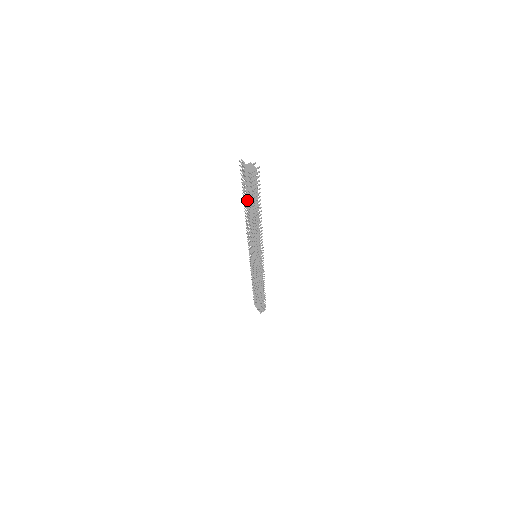
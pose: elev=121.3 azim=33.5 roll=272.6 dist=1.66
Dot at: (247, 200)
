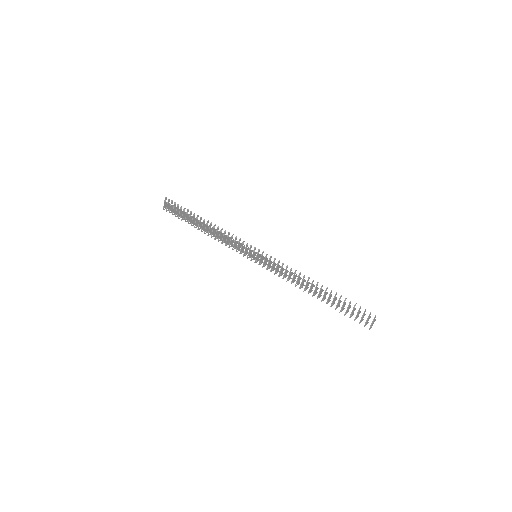
Dot at: (333, 300)
